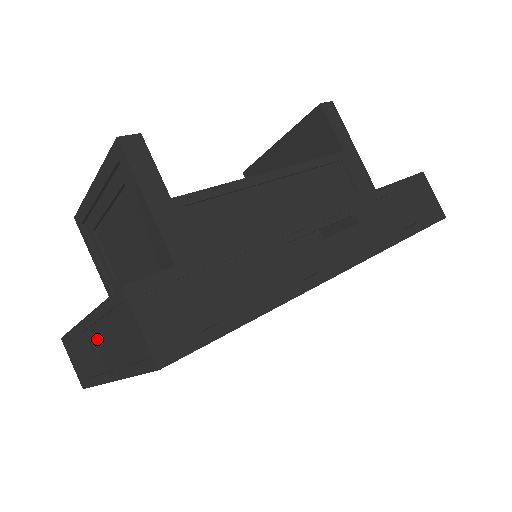
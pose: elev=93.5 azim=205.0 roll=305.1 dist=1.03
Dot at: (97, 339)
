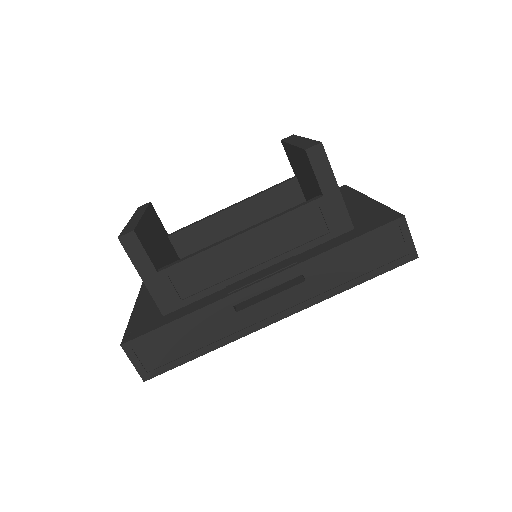
Dot at: occluded
